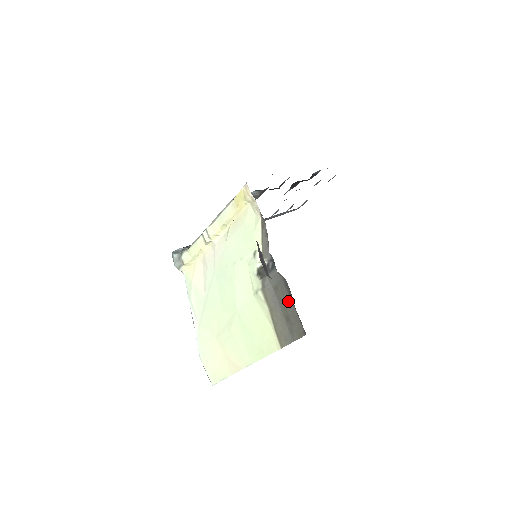
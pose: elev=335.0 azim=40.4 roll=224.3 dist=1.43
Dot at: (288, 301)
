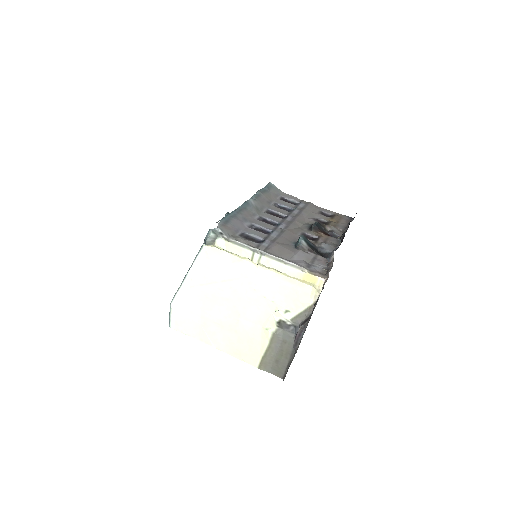
Dot at: (287, 356)
